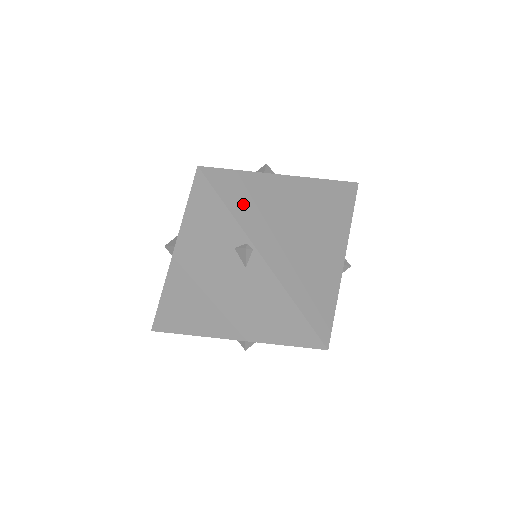
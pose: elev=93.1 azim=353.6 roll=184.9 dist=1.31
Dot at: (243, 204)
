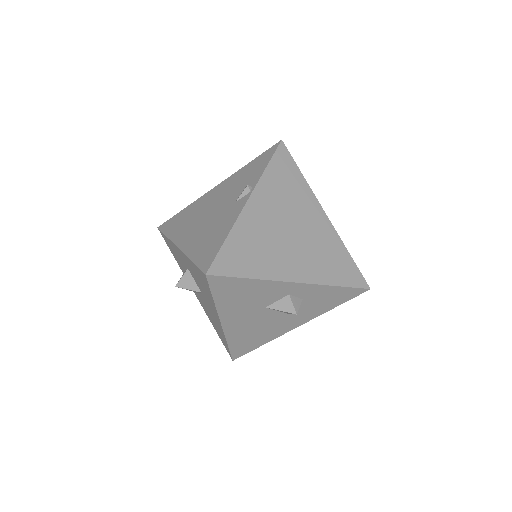
Dot at: (278, 177)
